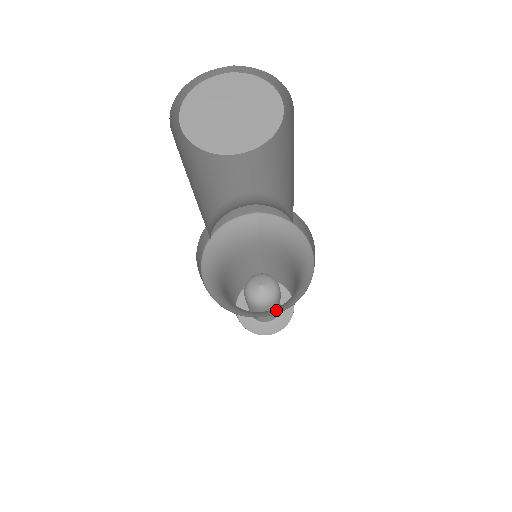
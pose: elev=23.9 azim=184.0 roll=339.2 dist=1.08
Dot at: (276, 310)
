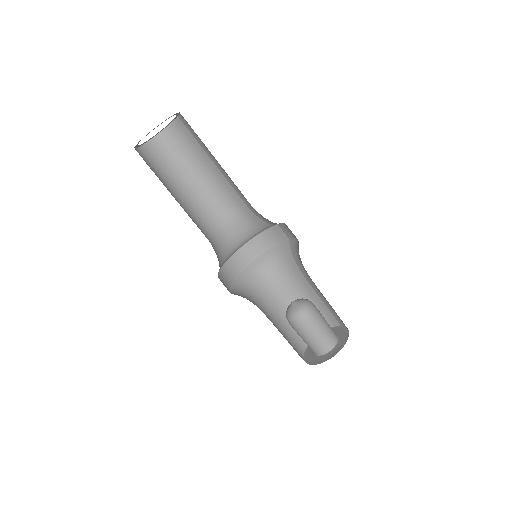
Dot at: occluded
